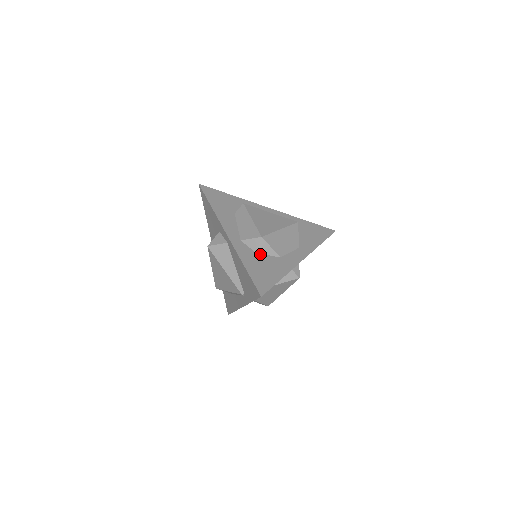
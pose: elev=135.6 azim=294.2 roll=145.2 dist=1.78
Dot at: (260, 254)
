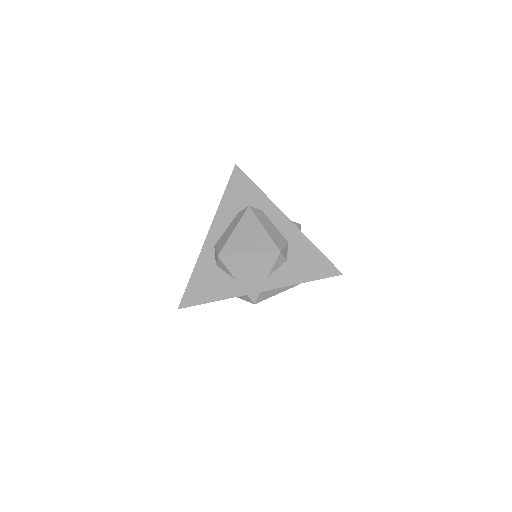
Dot at: (218, 268)
